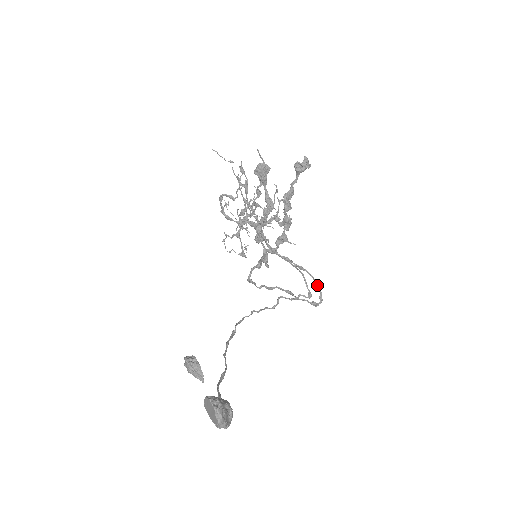
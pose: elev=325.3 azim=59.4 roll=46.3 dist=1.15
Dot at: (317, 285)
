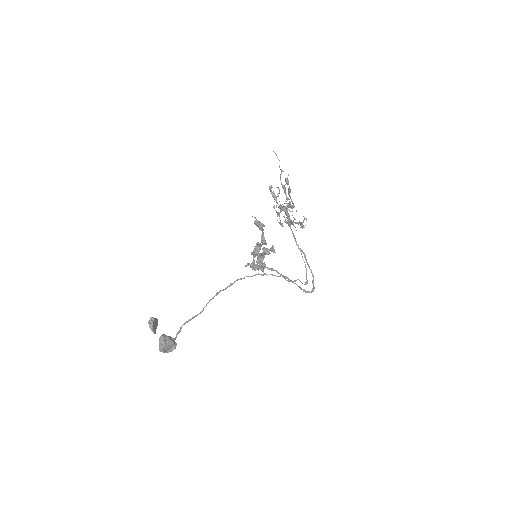
Dot at: (313, 281)
